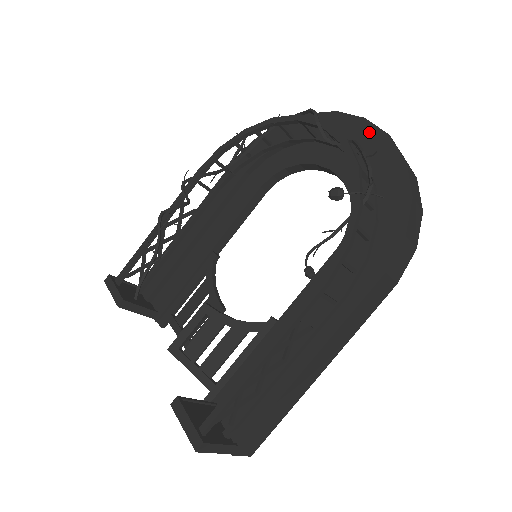
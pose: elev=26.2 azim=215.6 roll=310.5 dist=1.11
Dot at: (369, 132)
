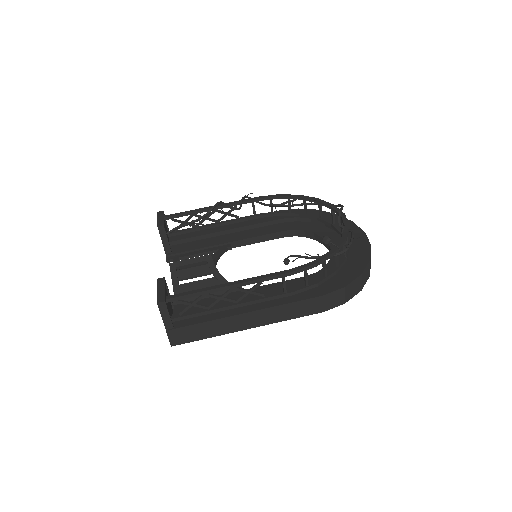
Dot at: (362, 238)
